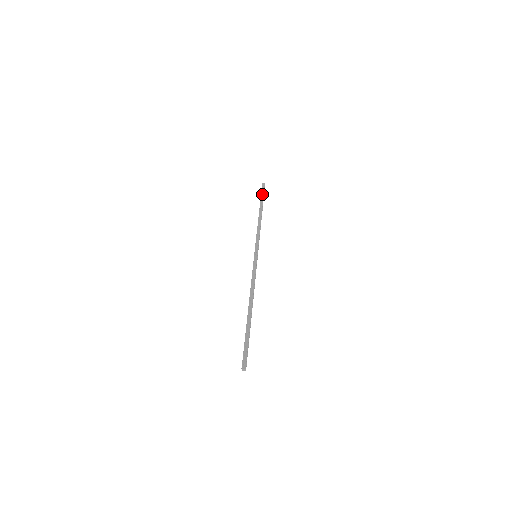
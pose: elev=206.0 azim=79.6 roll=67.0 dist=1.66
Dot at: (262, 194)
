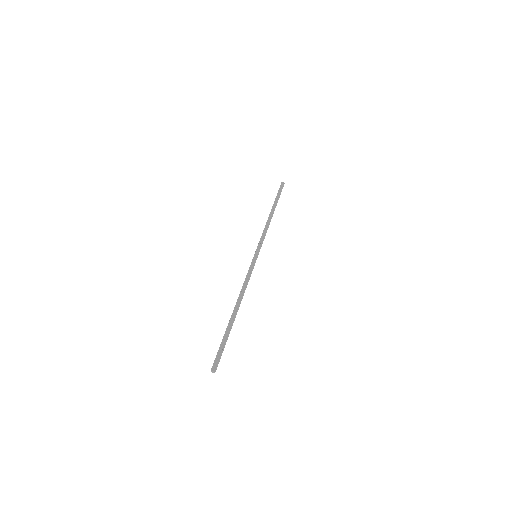
Dot at: (278, 193)
